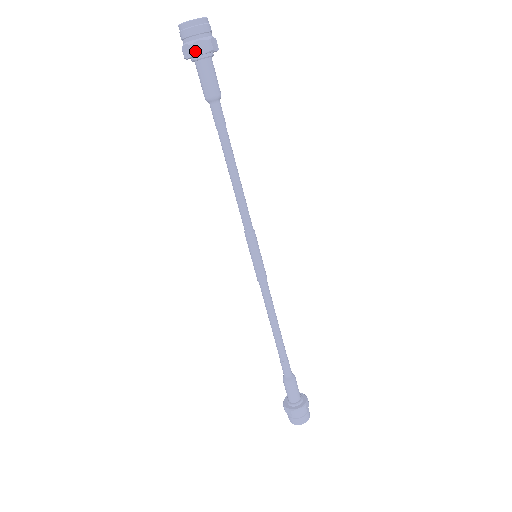
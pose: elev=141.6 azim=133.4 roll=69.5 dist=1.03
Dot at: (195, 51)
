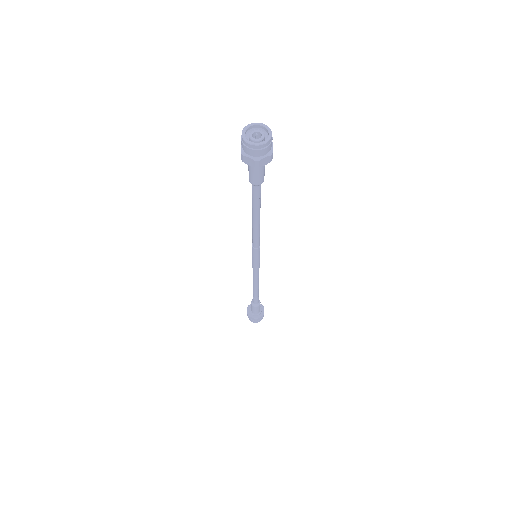
Dot at: (243, 160)
